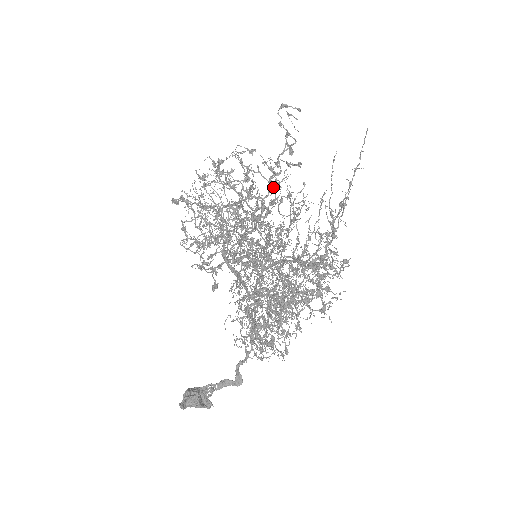
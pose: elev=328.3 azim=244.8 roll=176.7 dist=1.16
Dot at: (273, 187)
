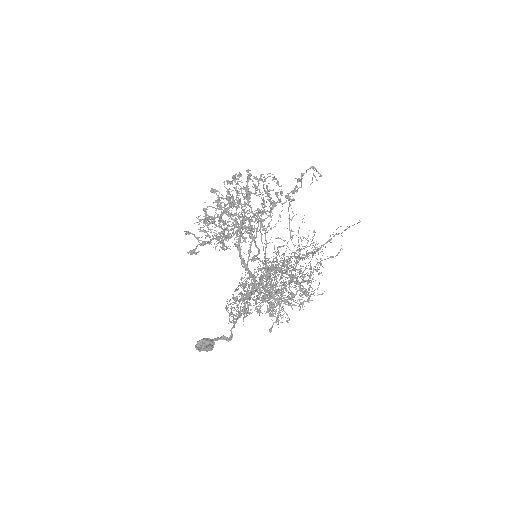
Dot at: occluded
